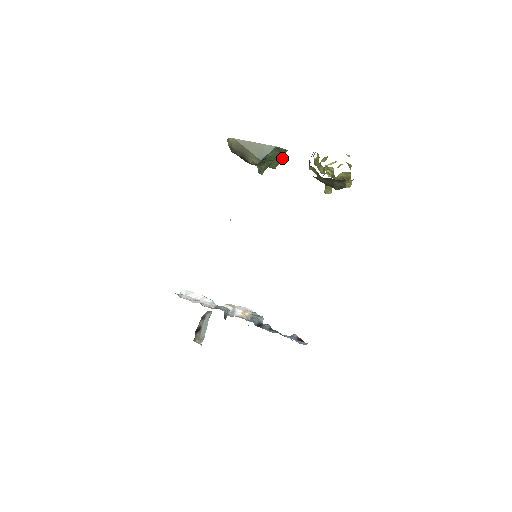
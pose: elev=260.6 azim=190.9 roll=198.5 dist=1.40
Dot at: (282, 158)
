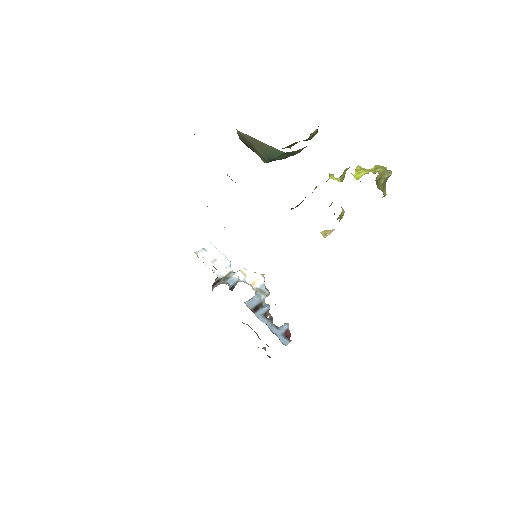
Dot at: (313, 136)
